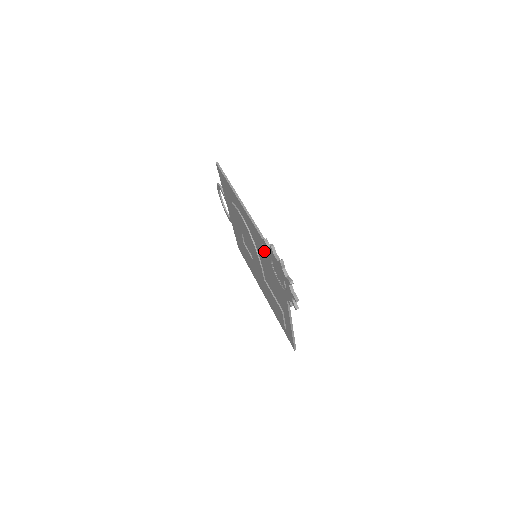
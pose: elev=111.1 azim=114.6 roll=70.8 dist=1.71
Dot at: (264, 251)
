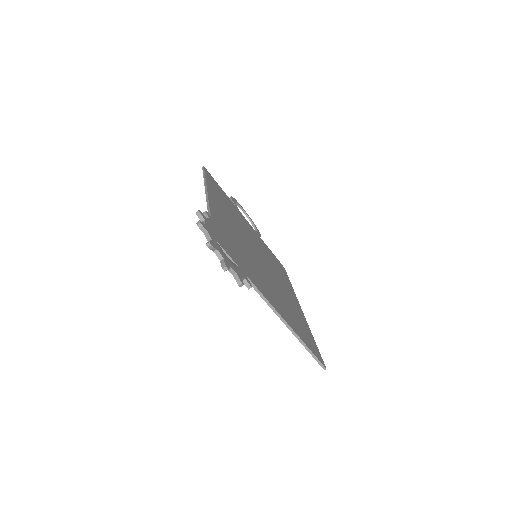
Dot at: occluded
